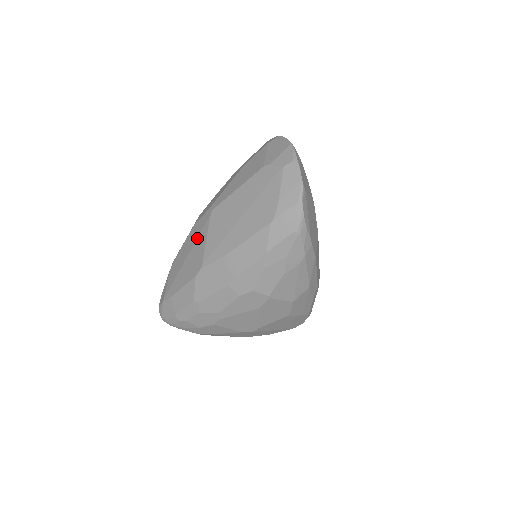
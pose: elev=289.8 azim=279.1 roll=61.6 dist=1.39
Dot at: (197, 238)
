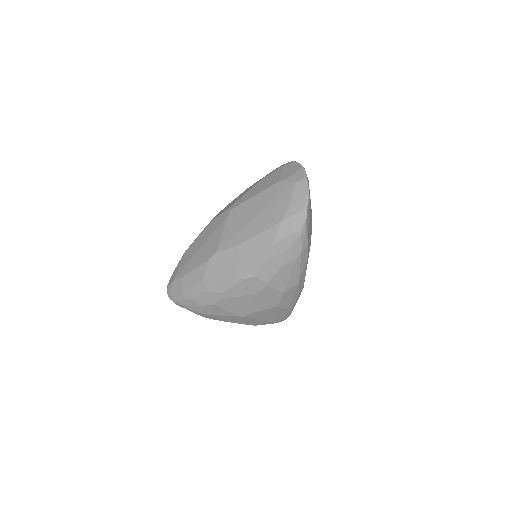
Dot at: (214, 231)
